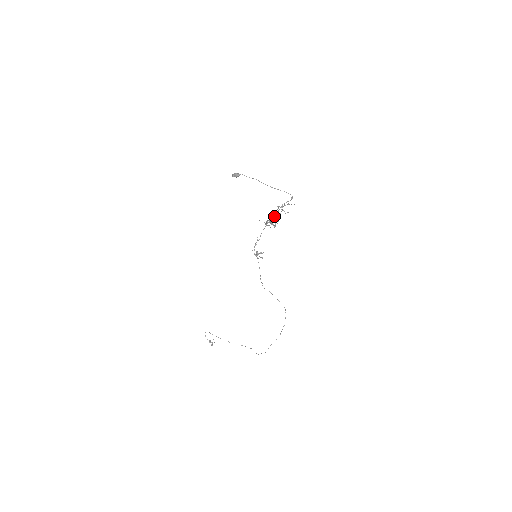
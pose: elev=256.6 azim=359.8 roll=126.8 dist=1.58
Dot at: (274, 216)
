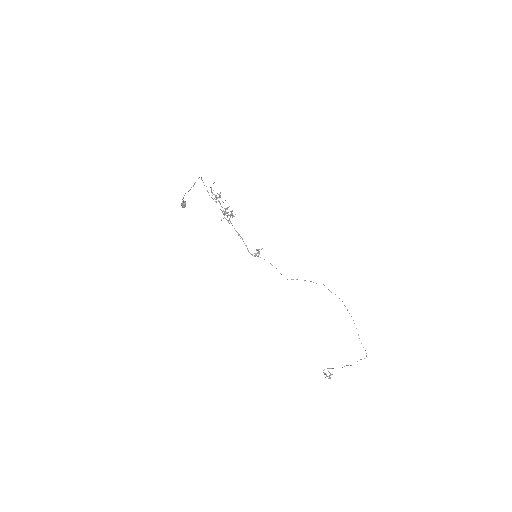
Dot at: (224, 208)
